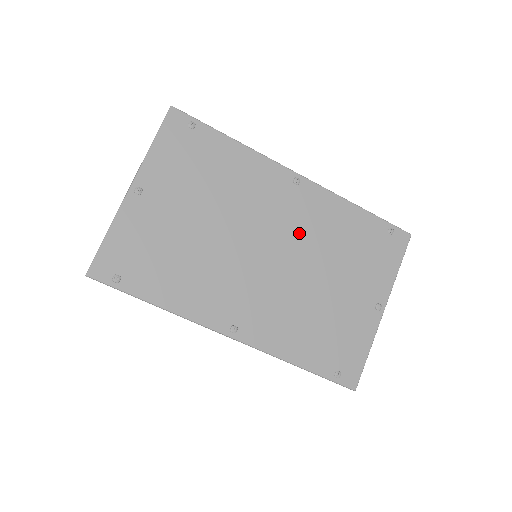
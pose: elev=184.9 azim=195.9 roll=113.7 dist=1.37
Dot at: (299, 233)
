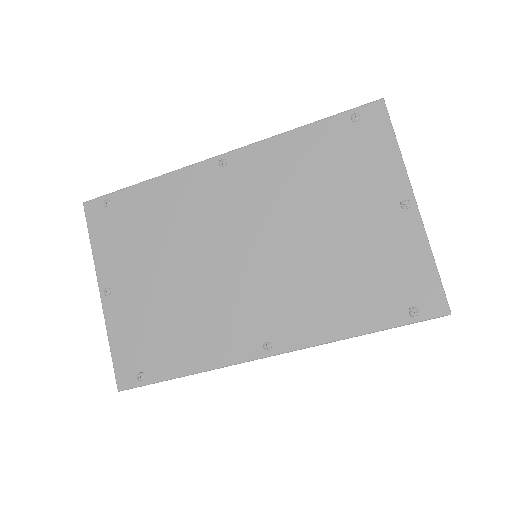
Dot at: (261, 207)
